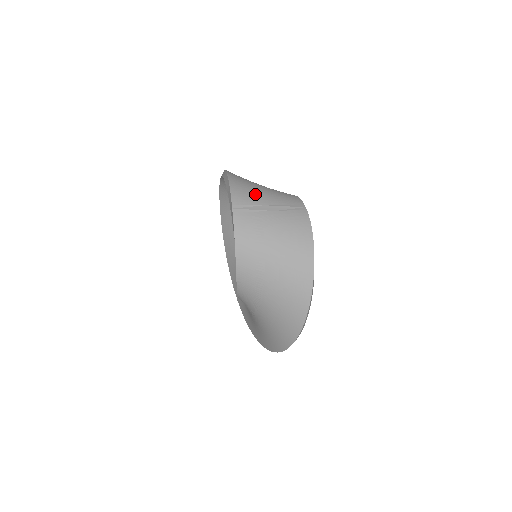
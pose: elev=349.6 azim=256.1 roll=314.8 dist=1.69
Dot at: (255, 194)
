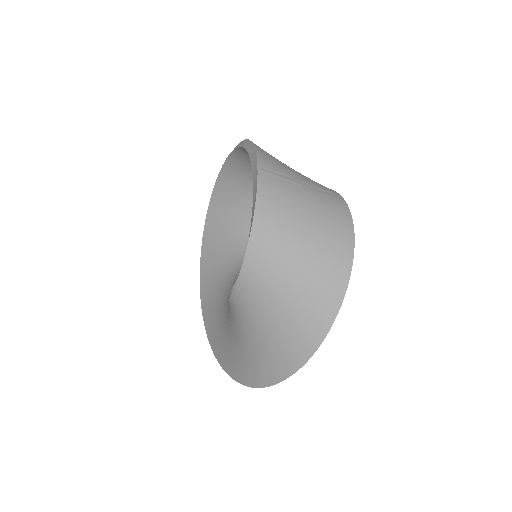
Dot at: (283, 165)
